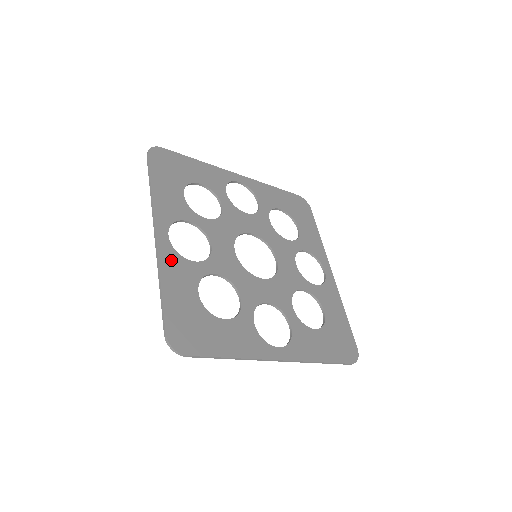
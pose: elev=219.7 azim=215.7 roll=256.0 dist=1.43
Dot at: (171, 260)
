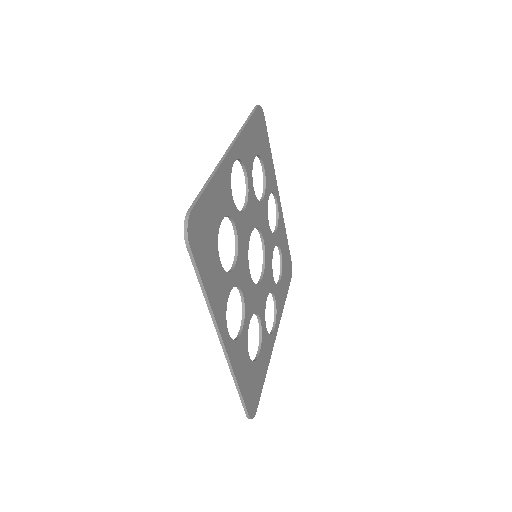
Dot at: (236, 355)
